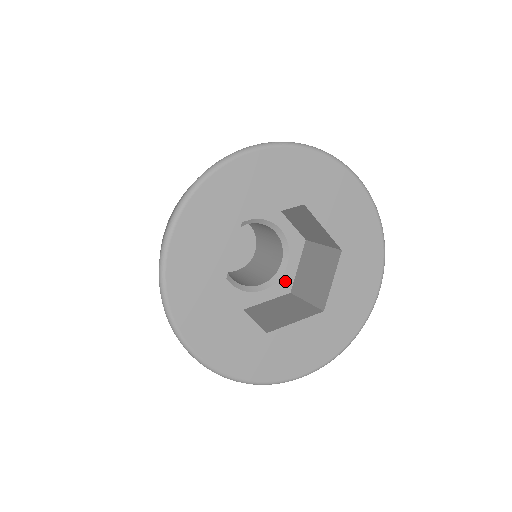
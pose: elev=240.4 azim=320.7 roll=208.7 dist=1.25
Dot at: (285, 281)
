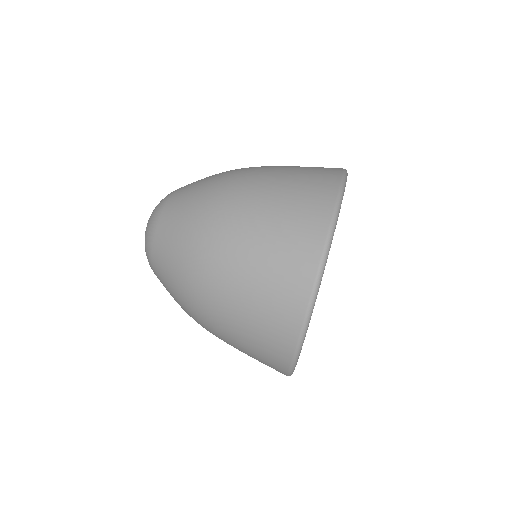
Dot at: occluded
